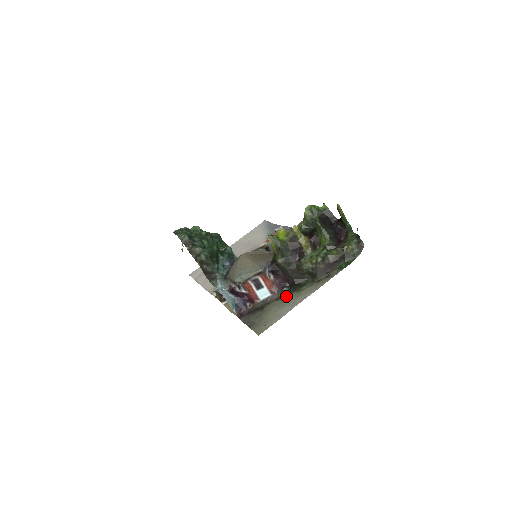
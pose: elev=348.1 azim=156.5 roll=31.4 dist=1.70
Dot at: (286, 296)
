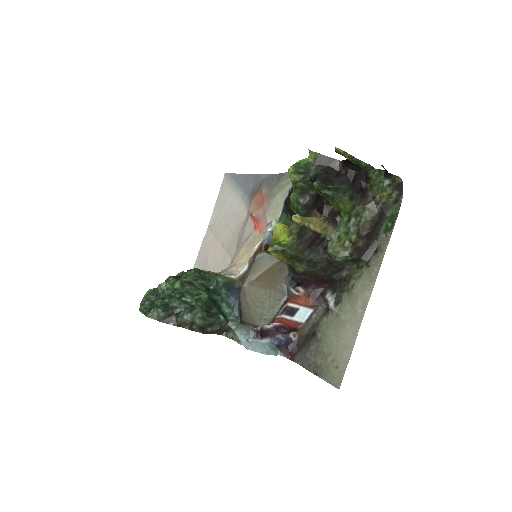
Dot at: (335, 305)
